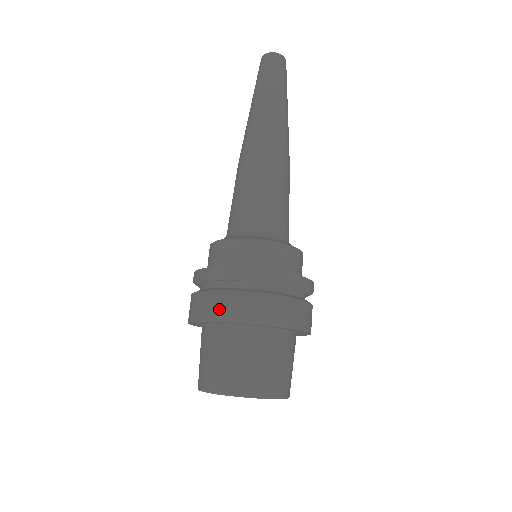
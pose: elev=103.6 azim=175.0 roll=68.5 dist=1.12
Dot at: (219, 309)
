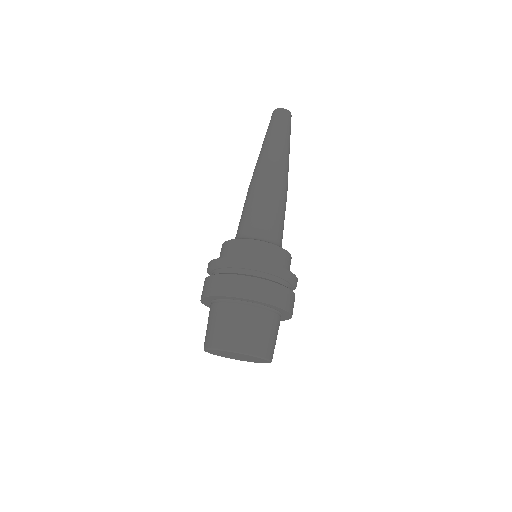
Dot at: (240, 288)
